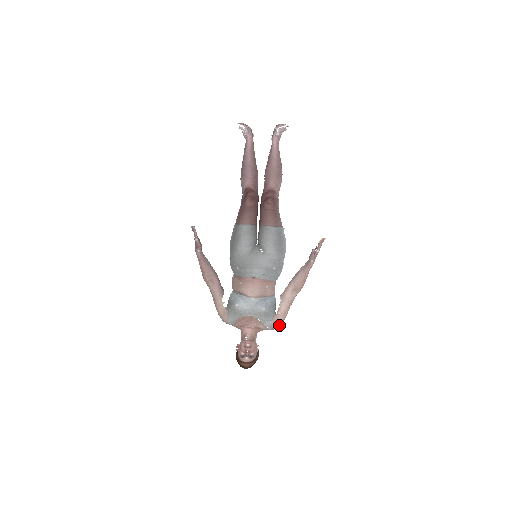
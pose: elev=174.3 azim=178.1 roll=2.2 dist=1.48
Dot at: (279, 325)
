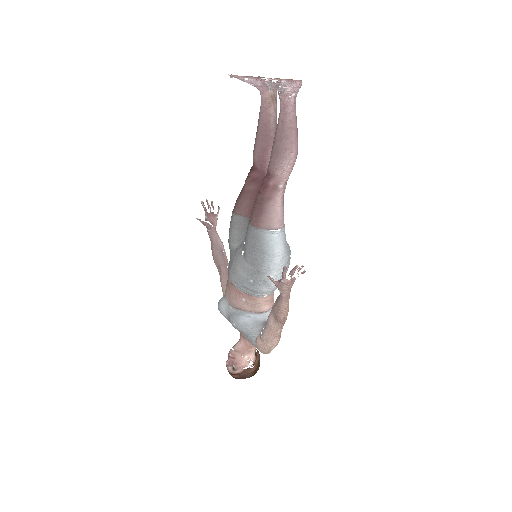
Dot at: (265, 351)
